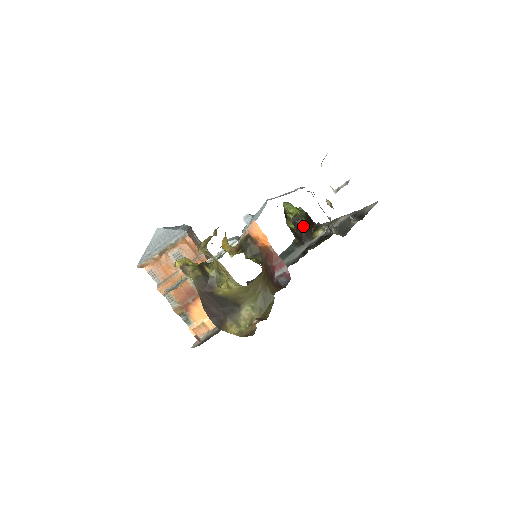
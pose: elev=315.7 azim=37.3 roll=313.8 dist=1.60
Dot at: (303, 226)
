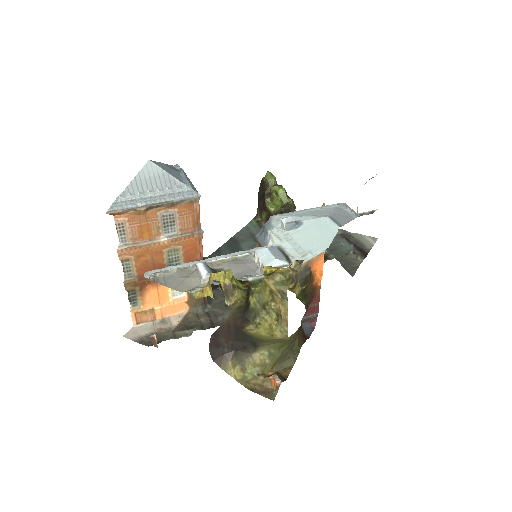
Dot at: occluded
